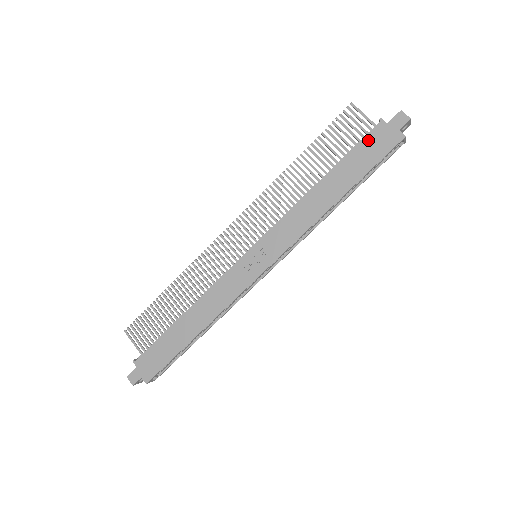
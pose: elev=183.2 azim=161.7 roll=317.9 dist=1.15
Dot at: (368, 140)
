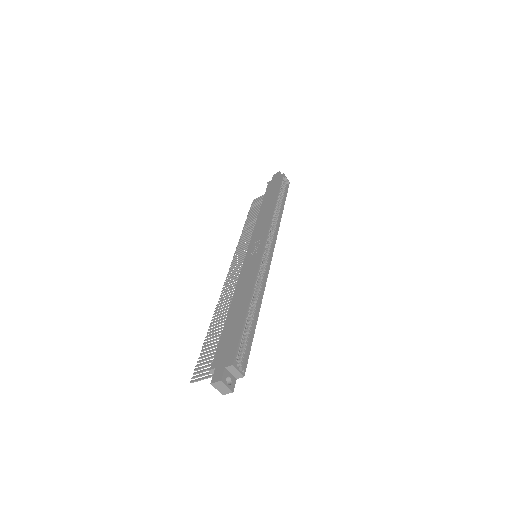
Dot at: (269, 187)
